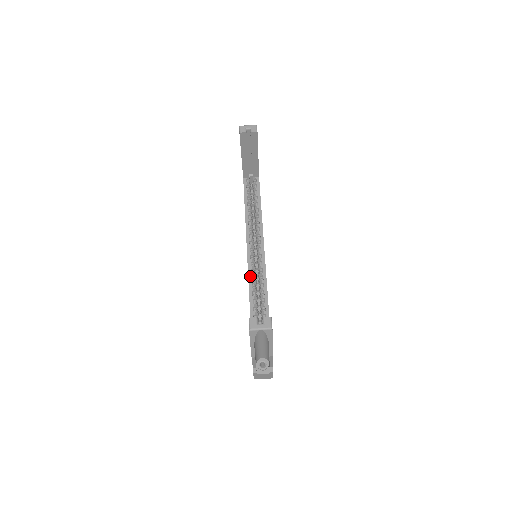
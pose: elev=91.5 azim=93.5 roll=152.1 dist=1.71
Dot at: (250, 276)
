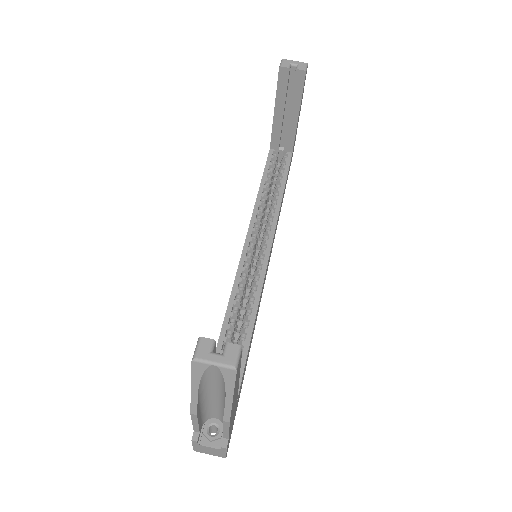
Dot at: (237, 281)
